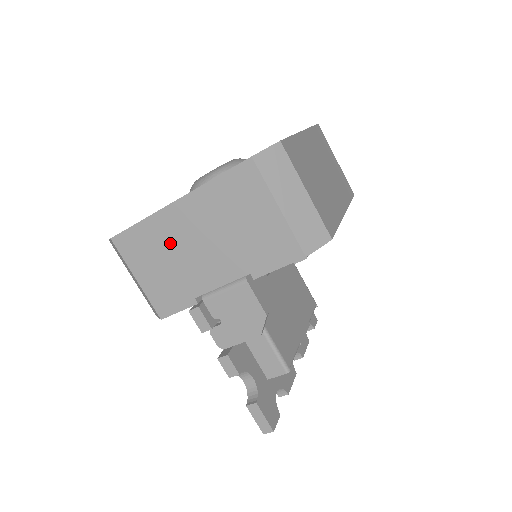
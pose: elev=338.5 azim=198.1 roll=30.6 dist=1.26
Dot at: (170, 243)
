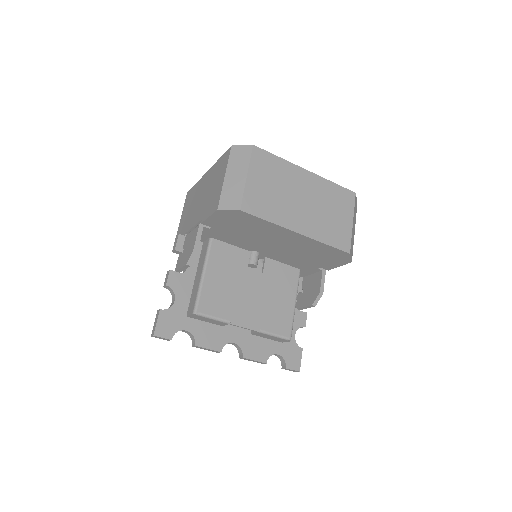
Dot at: (196, 197)
